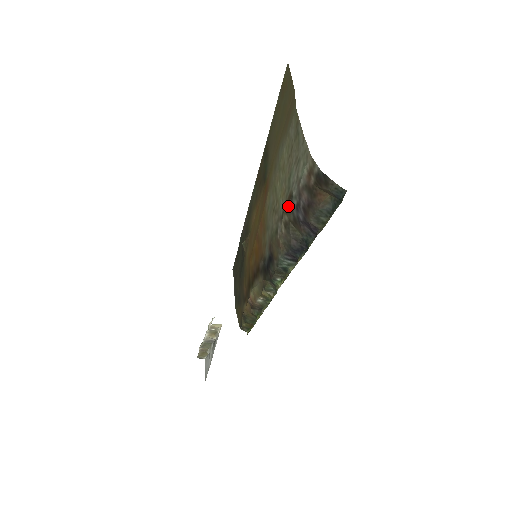
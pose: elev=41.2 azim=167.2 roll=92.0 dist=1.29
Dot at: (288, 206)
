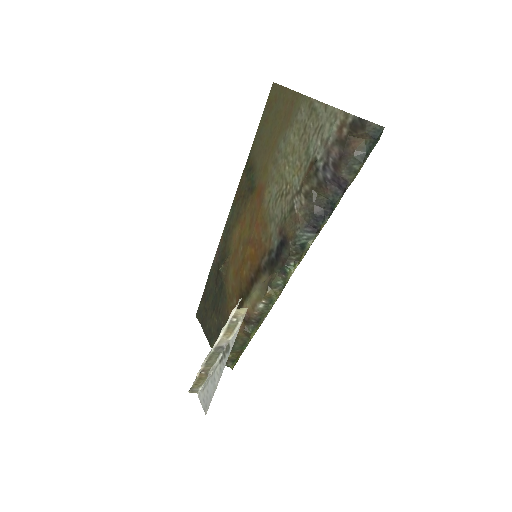
Dot at: (310, 173)
